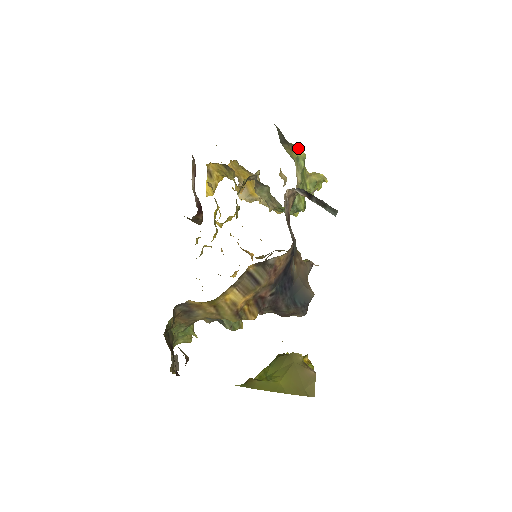
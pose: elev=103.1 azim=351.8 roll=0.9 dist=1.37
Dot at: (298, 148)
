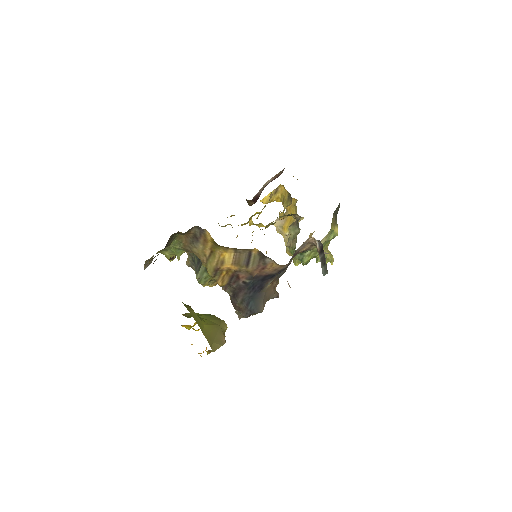
Dot at: occluded
